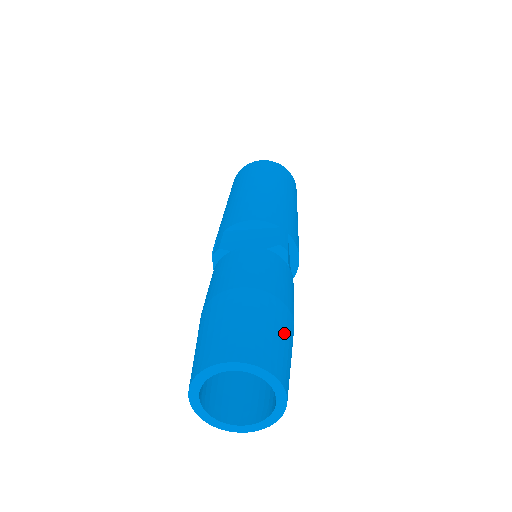
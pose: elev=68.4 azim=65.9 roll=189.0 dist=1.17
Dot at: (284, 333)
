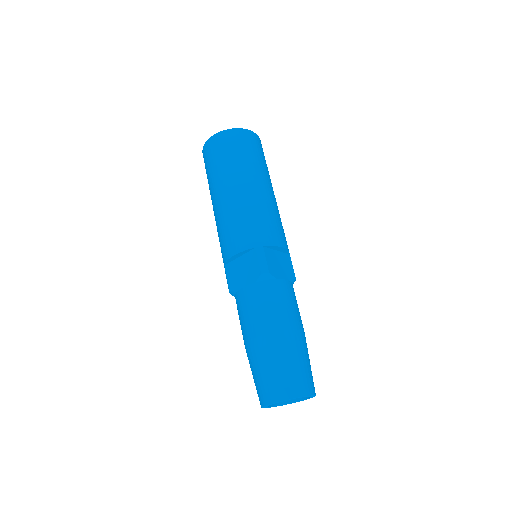
Dot at: (292, 356)
